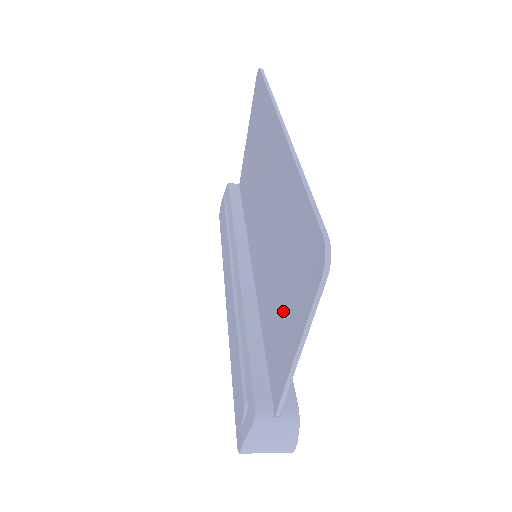
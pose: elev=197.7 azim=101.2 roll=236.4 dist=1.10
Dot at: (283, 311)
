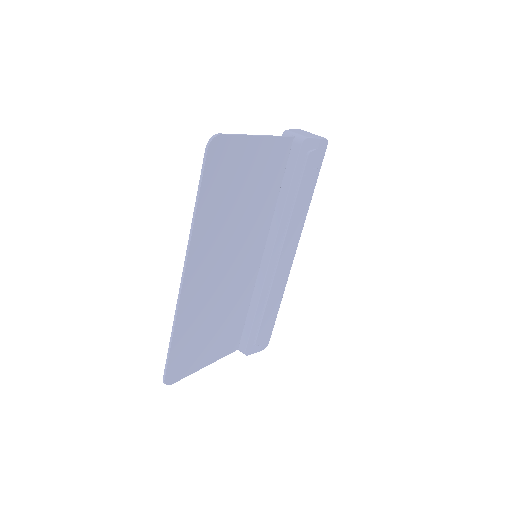
Dot at: (213, 339)
